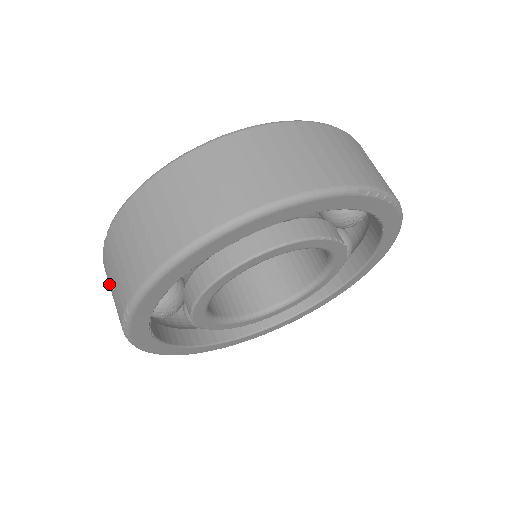
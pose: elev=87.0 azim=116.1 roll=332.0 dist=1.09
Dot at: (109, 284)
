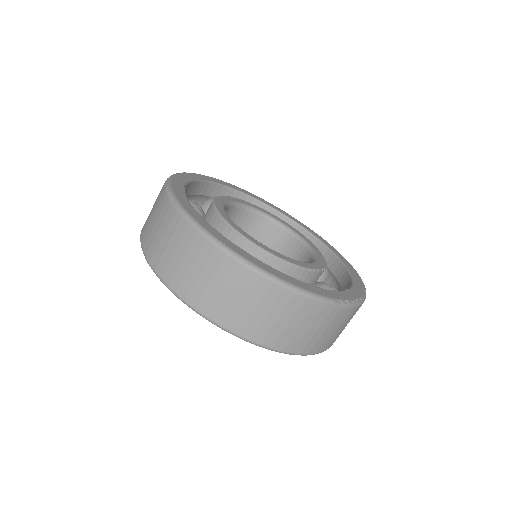
Dot at: (156, 203)
